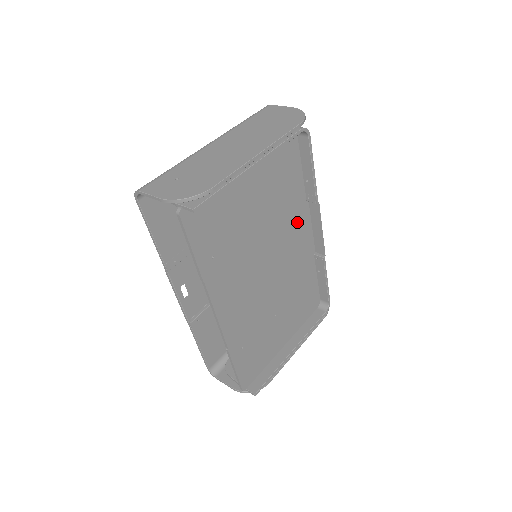
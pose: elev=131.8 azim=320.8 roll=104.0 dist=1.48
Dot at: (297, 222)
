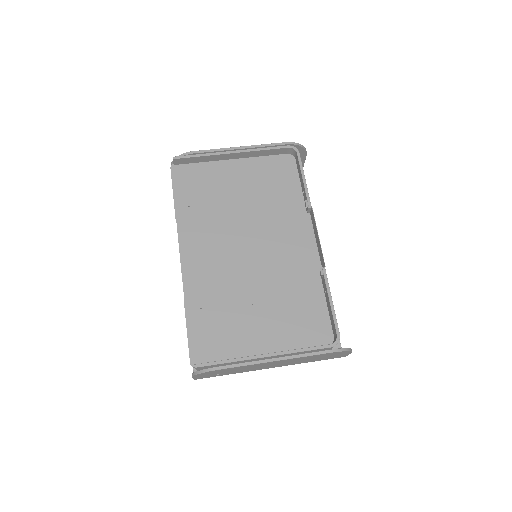
Dot at: (293, 226)
